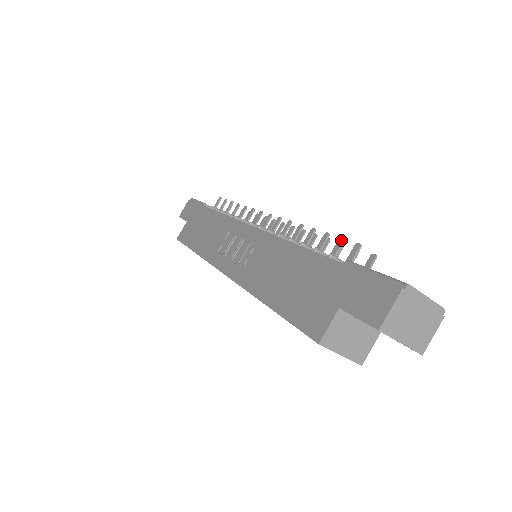
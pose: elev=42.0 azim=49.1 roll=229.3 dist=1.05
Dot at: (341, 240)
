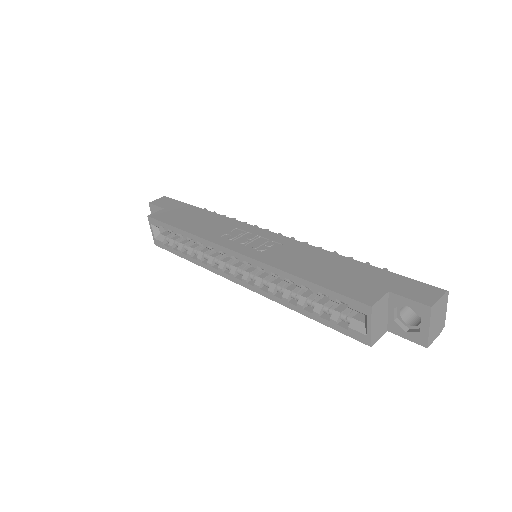
Dot at: (368, 263)
